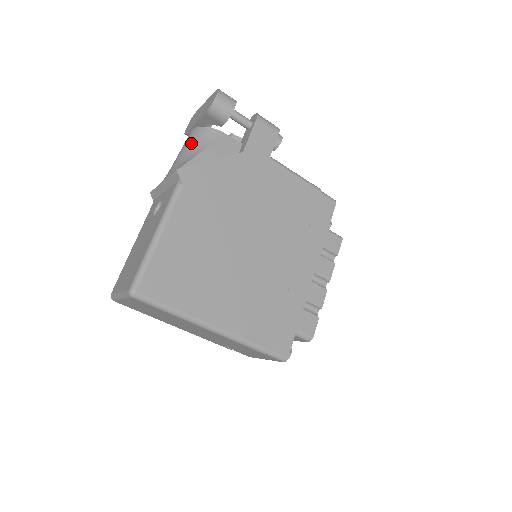
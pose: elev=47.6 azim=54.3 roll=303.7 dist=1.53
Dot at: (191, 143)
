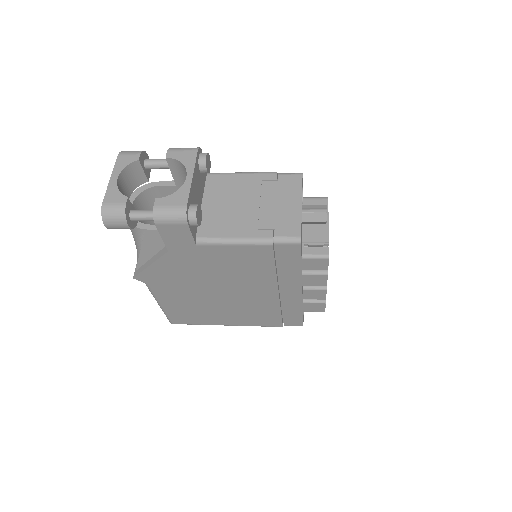
Dot at: occluded
